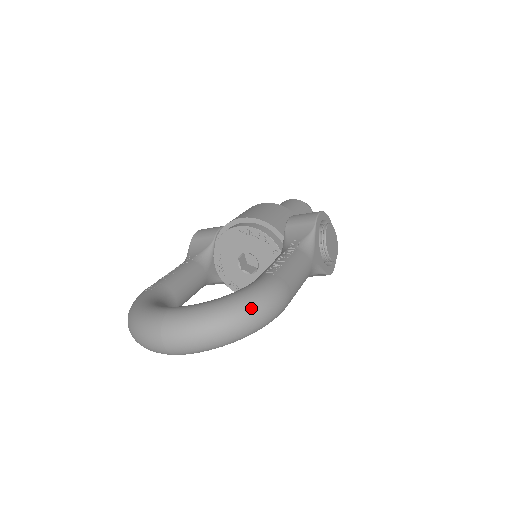
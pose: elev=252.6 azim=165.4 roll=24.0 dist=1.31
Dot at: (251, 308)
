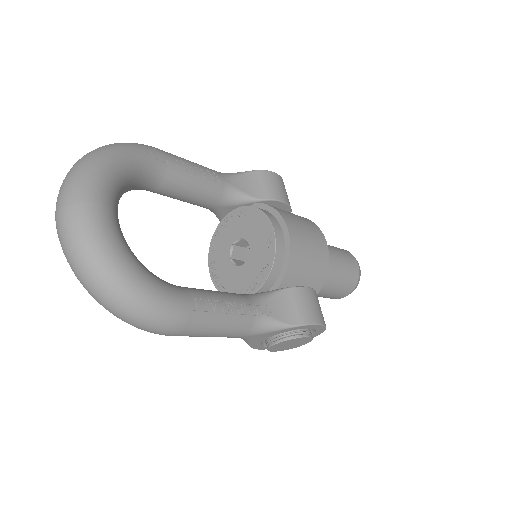
Dot at: (127, 305)
